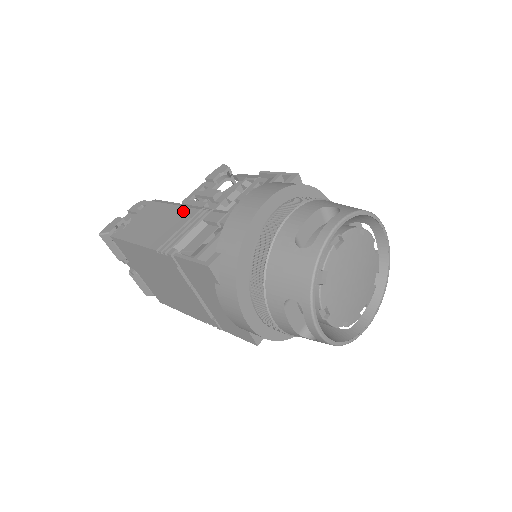
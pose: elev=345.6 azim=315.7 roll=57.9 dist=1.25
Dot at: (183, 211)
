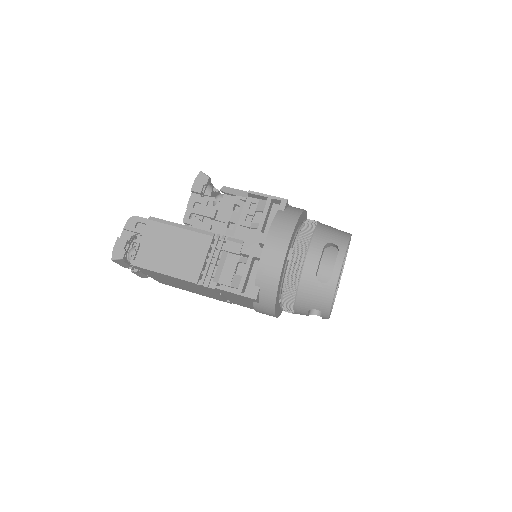
Dot at: (196, 238)
